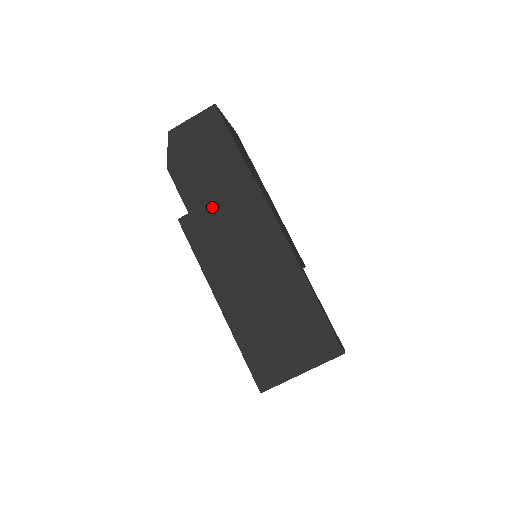
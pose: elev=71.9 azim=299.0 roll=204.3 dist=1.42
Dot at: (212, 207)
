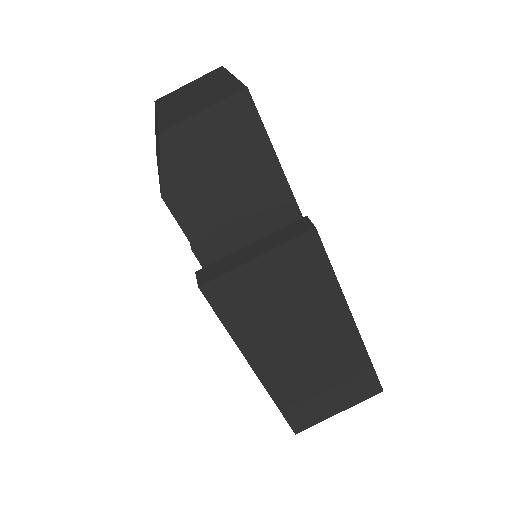
Dot at: (251, 269)
